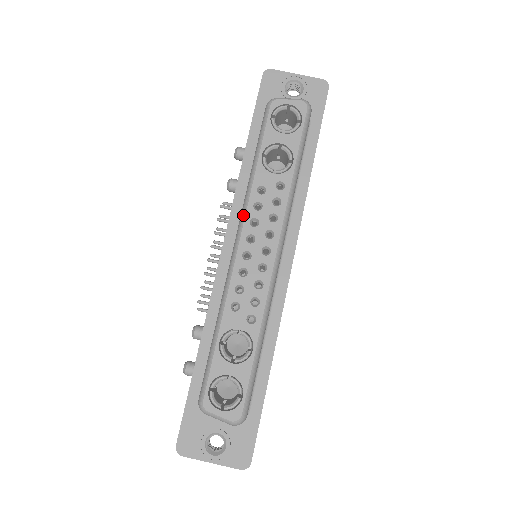
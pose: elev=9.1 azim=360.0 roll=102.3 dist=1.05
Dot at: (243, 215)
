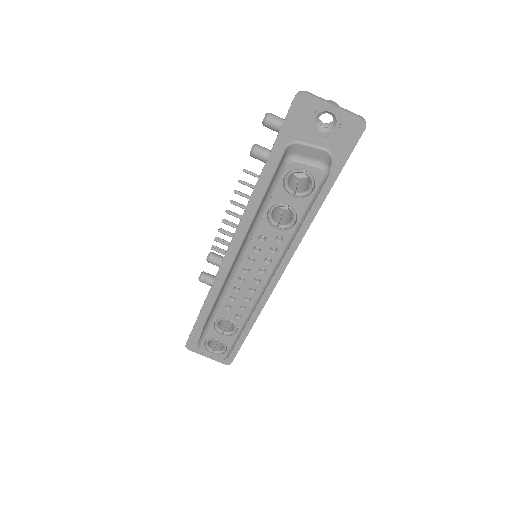
Dot at: (243, 252)
